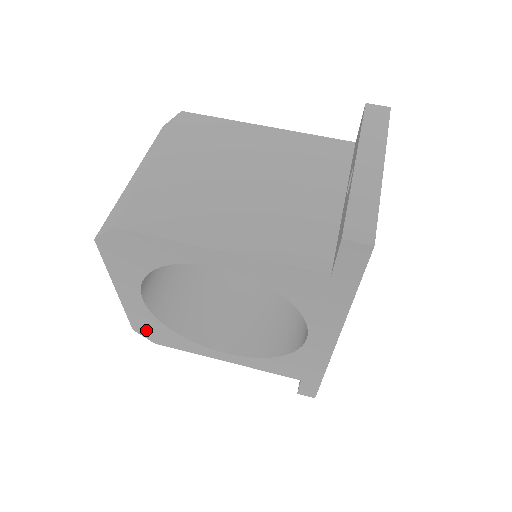
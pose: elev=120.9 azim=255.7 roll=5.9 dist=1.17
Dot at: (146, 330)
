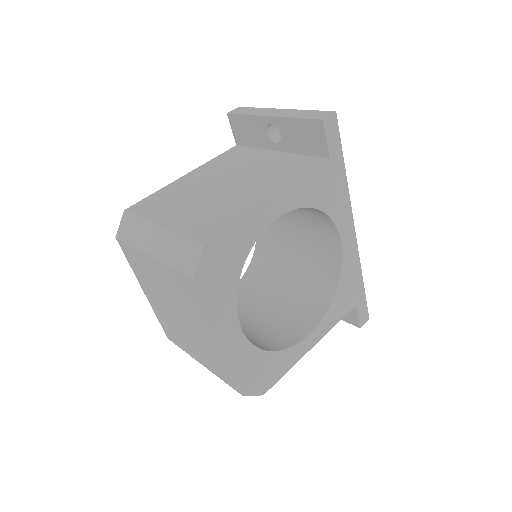
Dot at: (253, 381)
